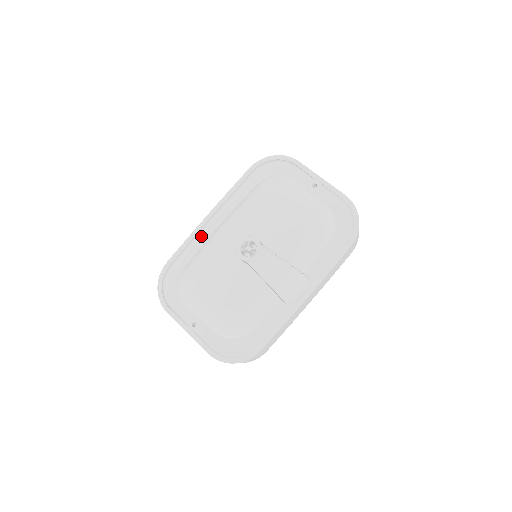
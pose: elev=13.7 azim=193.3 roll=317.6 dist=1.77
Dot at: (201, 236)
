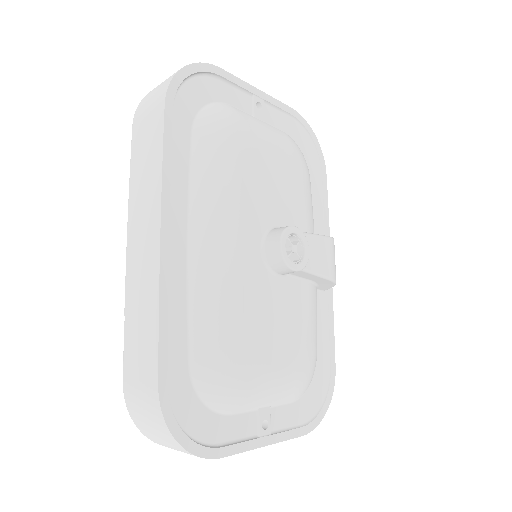
Dot at: (173, 285)
